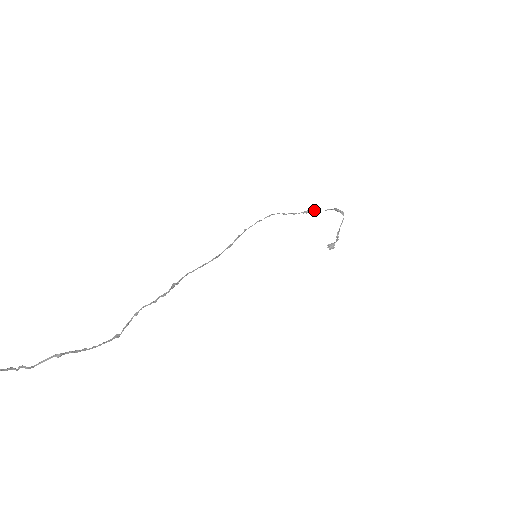
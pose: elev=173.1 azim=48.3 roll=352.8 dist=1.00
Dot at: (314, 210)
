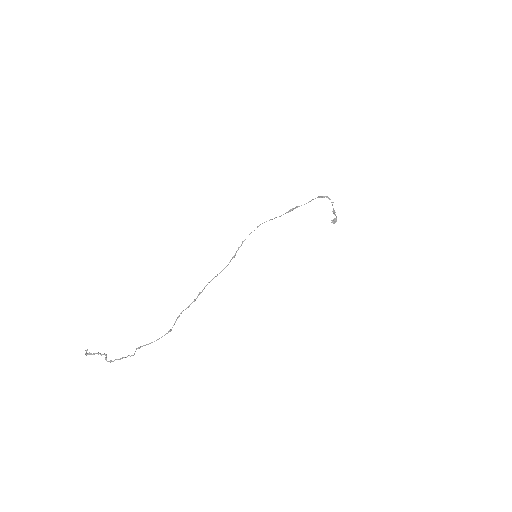
Dot at: (297, 207)
